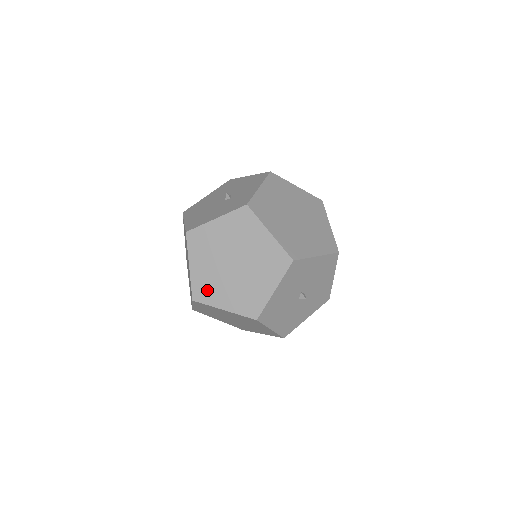
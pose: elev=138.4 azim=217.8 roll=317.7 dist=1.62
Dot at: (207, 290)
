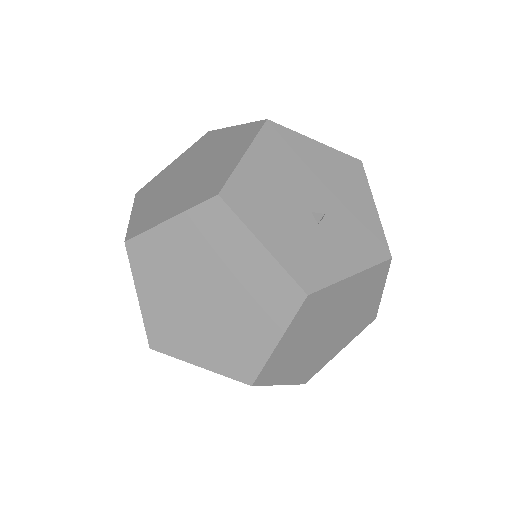
Dot at: (150, 262)
